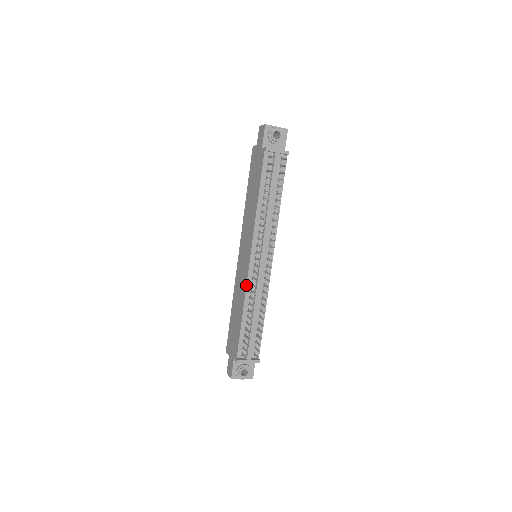
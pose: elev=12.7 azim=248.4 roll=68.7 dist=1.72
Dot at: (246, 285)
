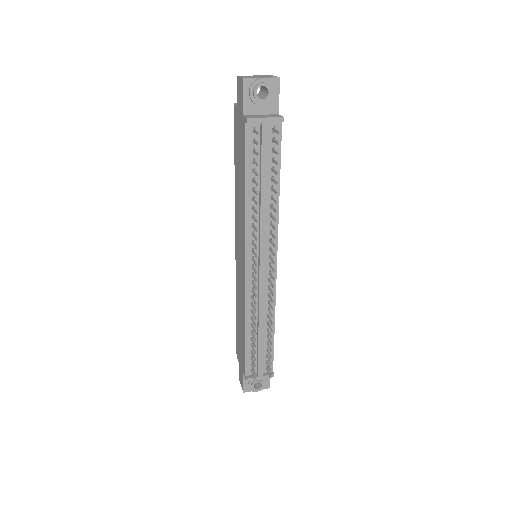
Dot at: (245, 299)
